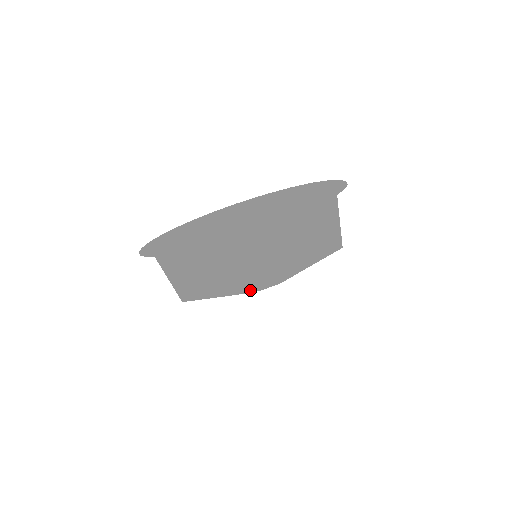
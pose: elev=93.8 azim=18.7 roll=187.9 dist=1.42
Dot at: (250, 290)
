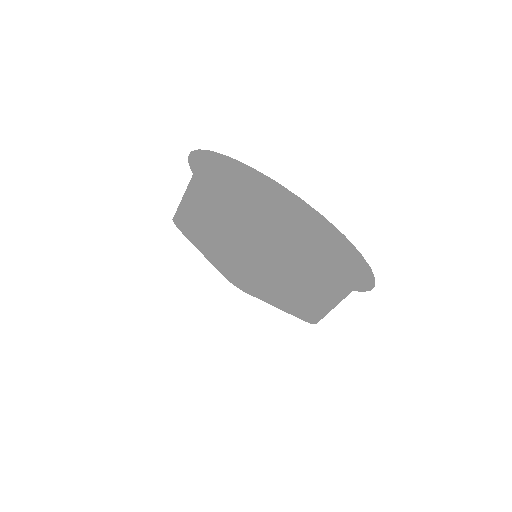
Dot at: (231, 273)
